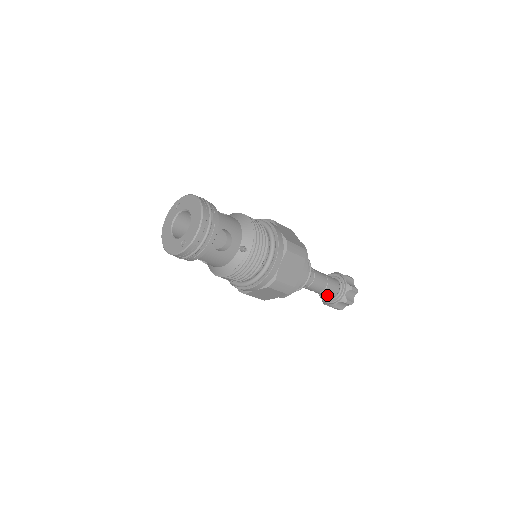
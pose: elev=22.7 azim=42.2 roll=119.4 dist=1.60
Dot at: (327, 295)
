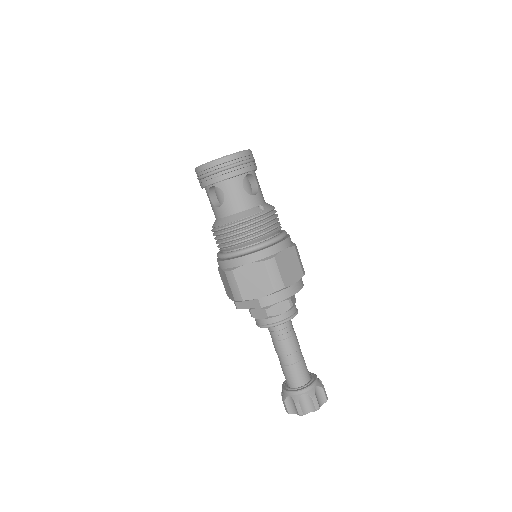
Dot at: (295, 378)
